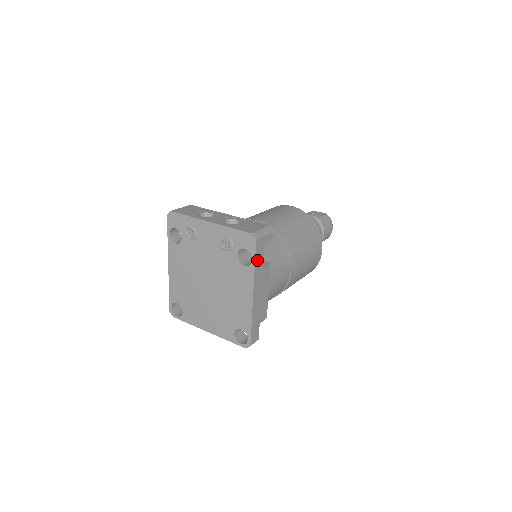
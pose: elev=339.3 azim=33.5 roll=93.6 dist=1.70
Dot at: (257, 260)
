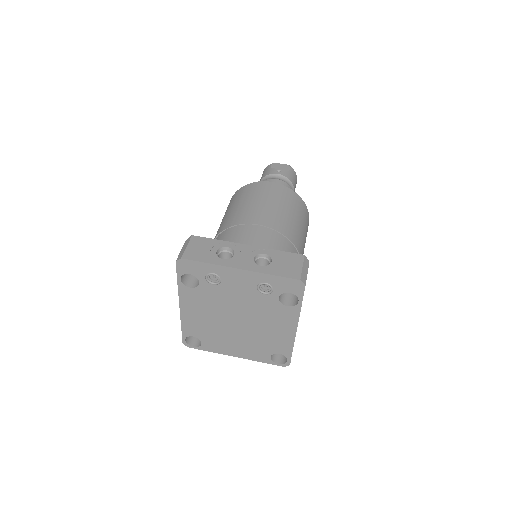
Dot at: (302, 299)
